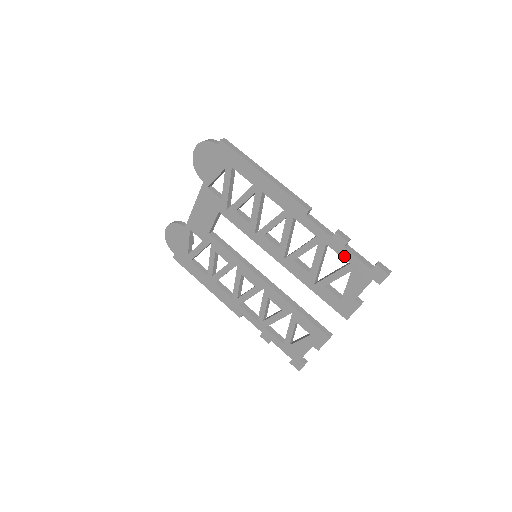
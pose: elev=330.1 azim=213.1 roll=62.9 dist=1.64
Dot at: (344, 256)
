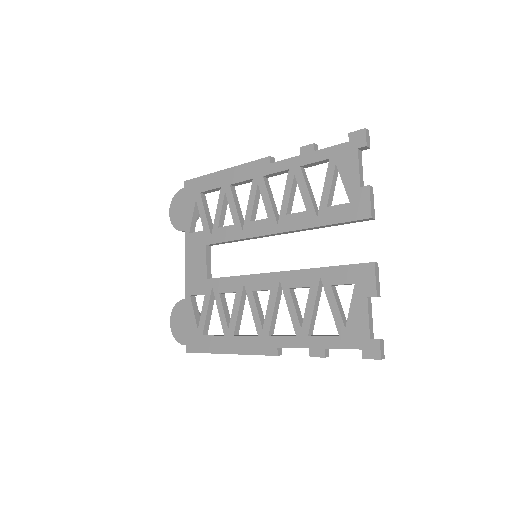
Dot at: (320, 158)
